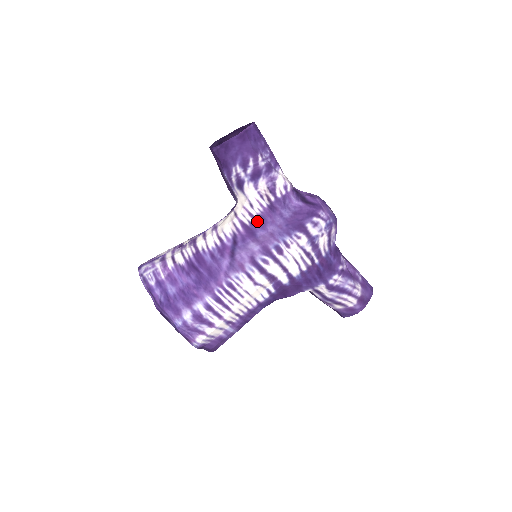
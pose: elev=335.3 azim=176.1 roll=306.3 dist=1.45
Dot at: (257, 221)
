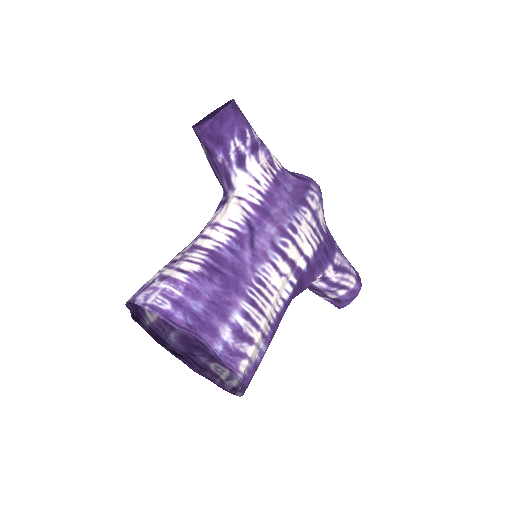
Dot at: (266, 199)
